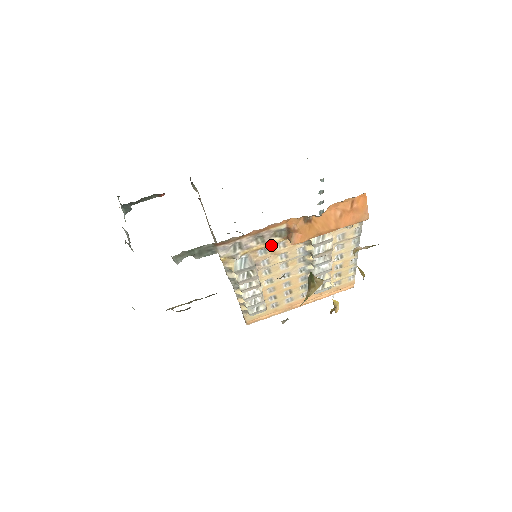
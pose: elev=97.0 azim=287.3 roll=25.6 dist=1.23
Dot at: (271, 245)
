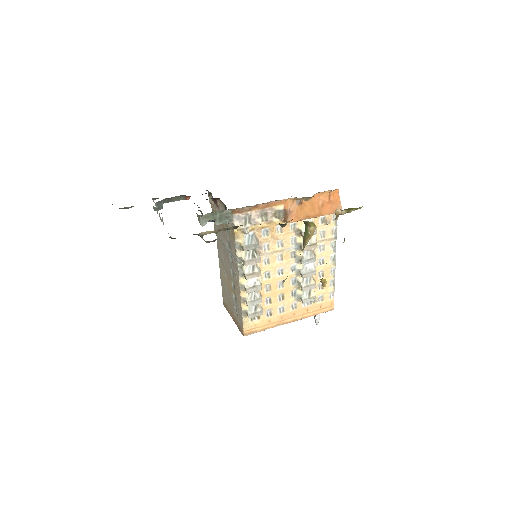
Dot at: (272, 226)
